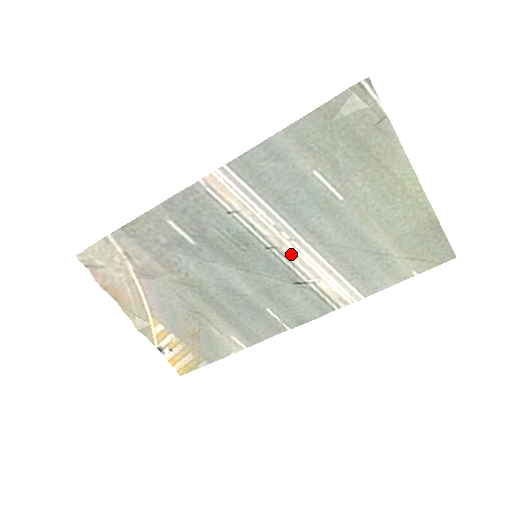
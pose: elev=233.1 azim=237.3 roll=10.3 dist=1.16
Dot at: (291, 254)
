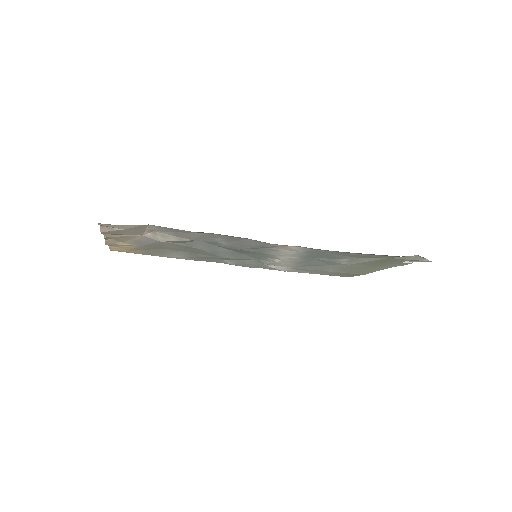
Dot at: (279, 262)
